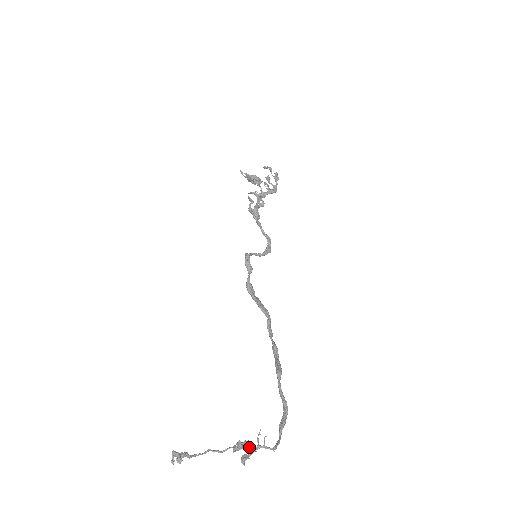
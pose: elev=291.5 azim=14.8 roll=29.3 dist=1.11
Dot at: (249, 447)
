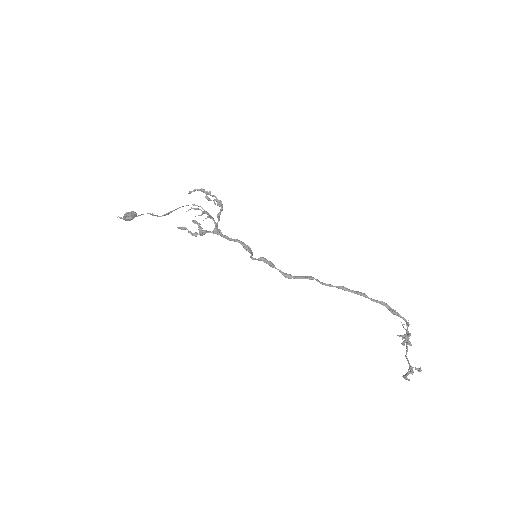
Dot at: (408, 334)
